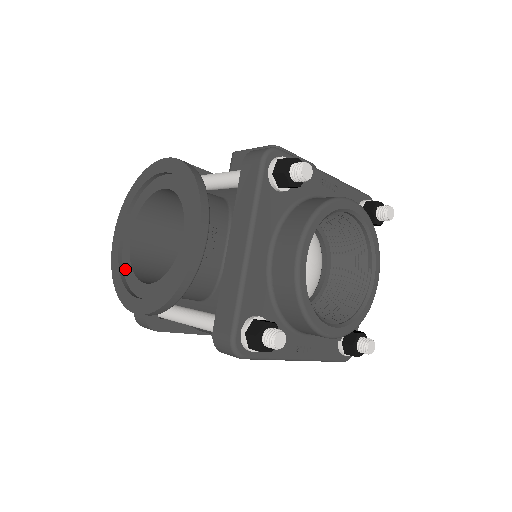
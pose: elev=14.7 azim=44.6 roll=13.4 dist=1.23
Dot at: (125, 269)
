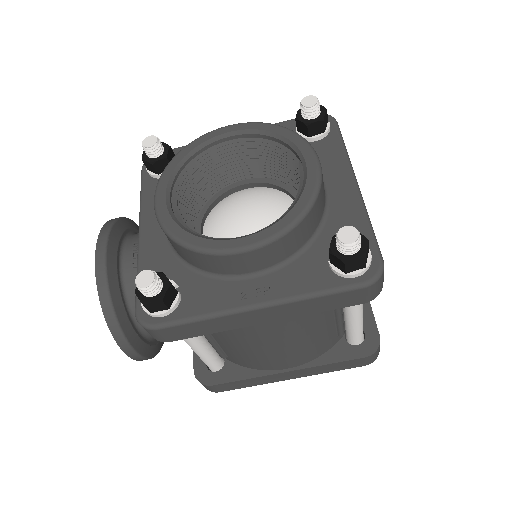
Dot at: occluded
